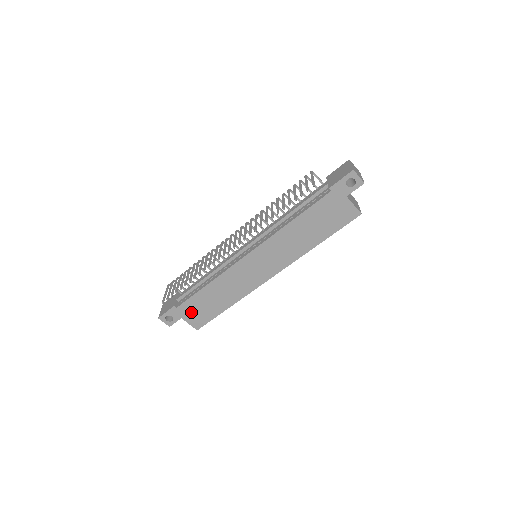
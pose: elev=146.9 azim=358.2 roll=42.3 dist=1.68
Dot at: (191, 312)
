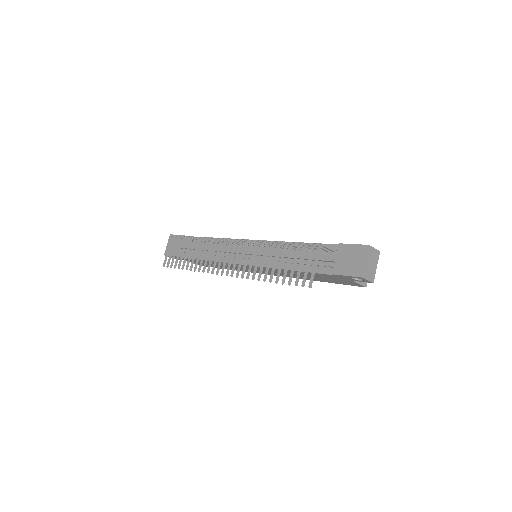
Dot at: (194, 261)
